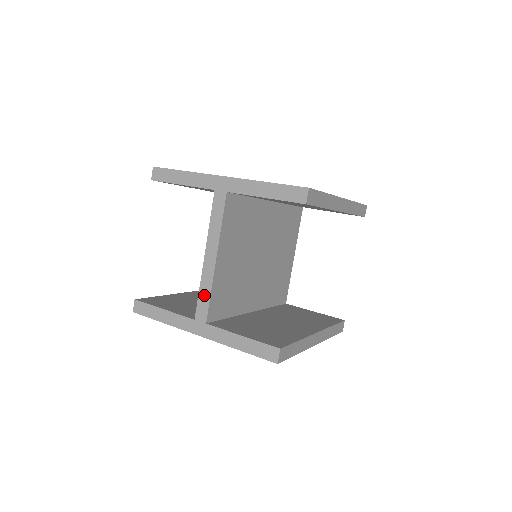
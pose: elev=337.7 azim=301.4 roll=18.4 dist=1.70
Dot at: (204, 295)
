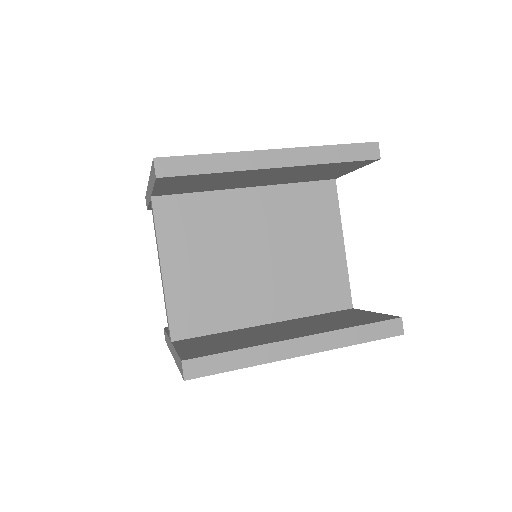
Dot at: (166, 311)
